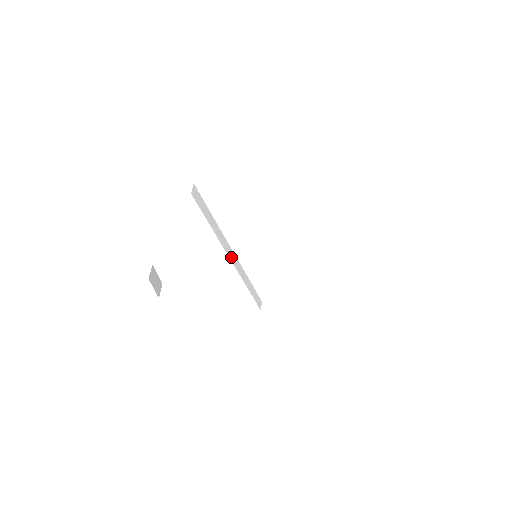
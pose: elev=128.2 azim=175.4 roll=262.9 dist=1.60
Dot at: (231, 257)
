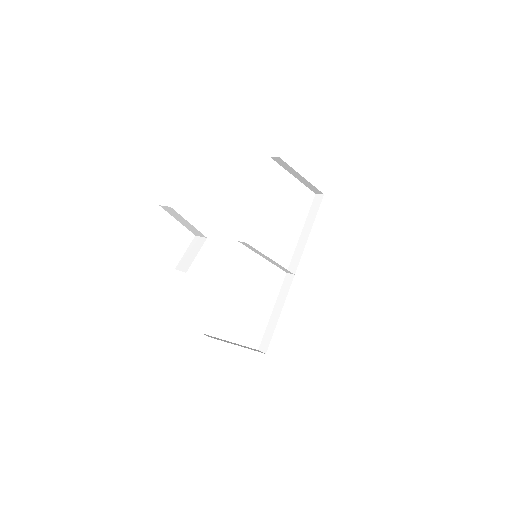
Dot at: (244, 242)
